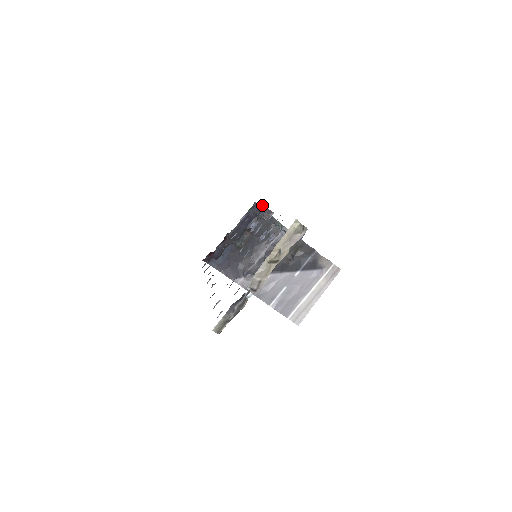
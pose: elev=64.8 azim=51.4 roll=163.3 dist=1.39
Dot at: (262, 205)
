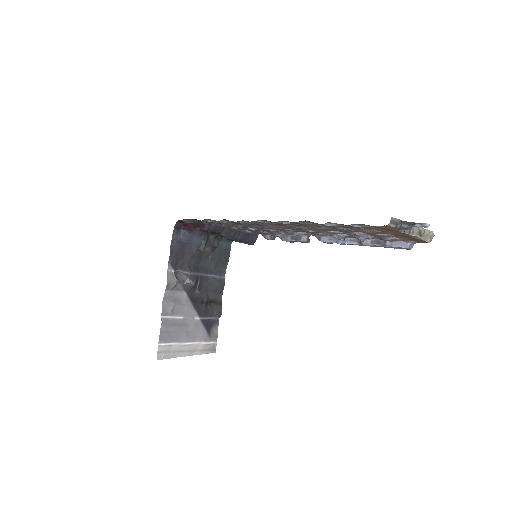
Dot at: (275, 237)
